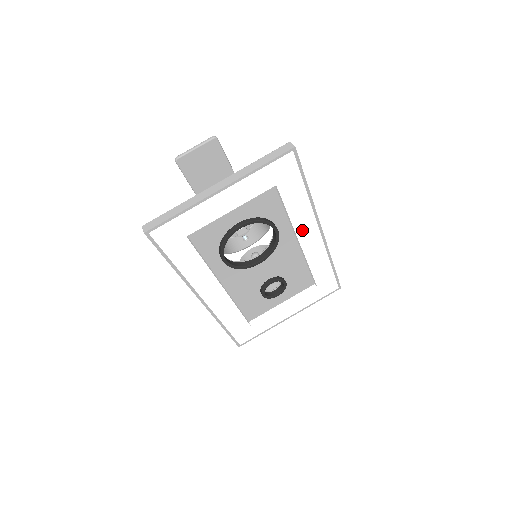
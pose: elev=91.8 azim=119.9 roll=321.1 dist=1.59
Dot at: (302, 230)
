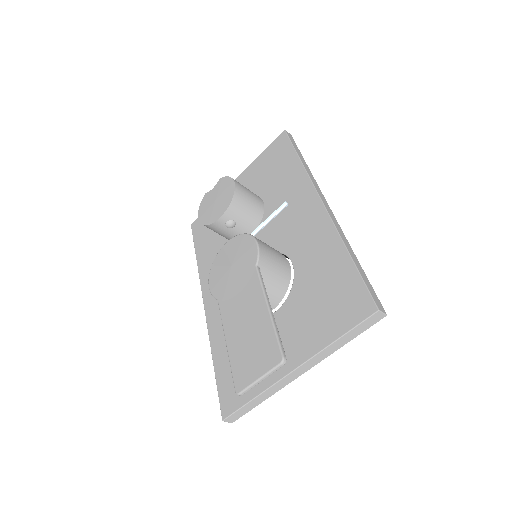
Dot at: occluded
